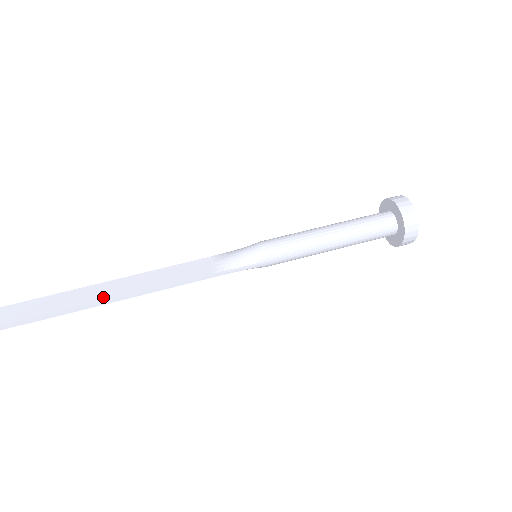
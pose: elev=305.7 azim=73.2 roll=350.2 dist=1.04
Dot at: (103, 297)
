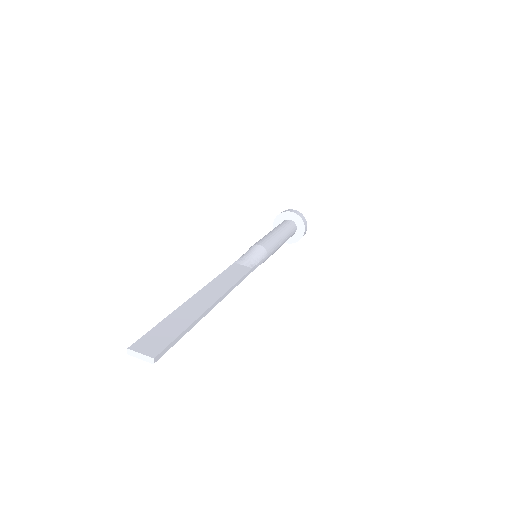
Dot at: (210, 302)
